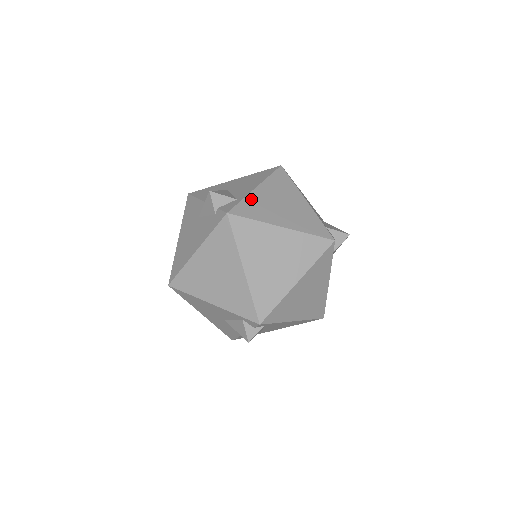
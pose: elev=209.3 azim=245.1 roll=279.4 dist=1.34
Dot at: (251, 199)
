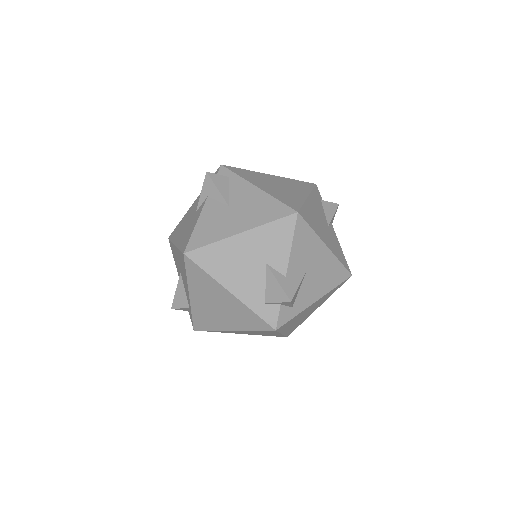
Dot at: (195, 311)
